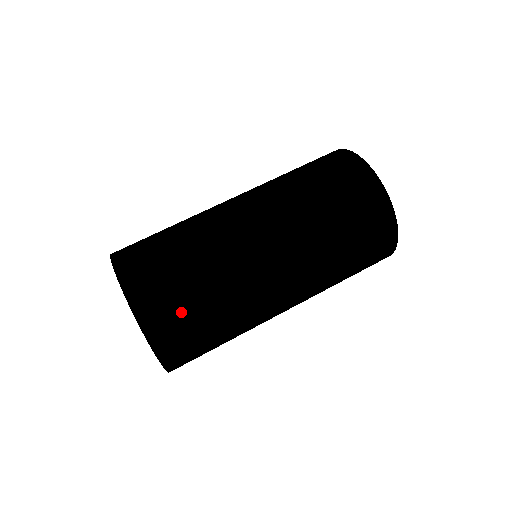
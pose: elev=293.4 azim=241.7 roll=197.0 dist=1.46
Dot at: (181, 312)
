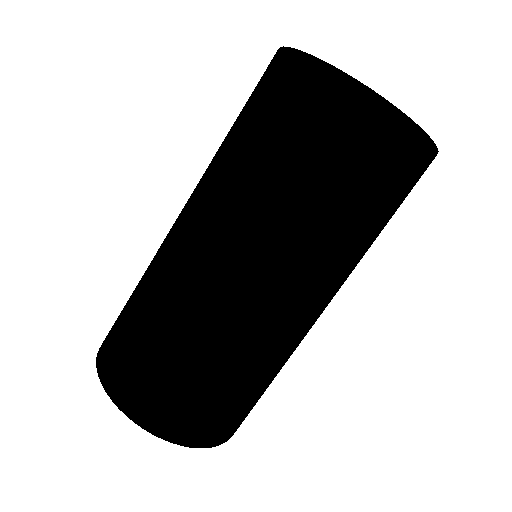
Dot at: (240, 411)
